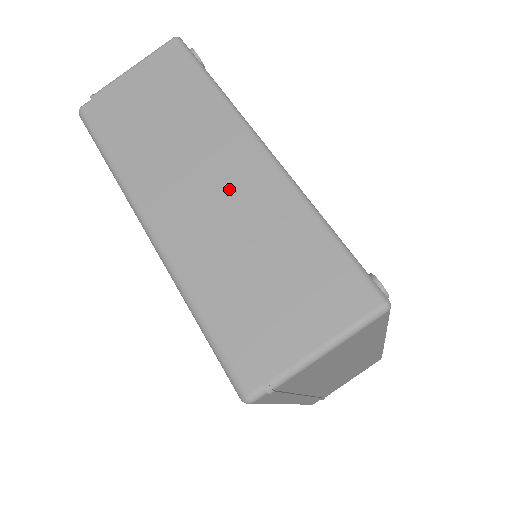
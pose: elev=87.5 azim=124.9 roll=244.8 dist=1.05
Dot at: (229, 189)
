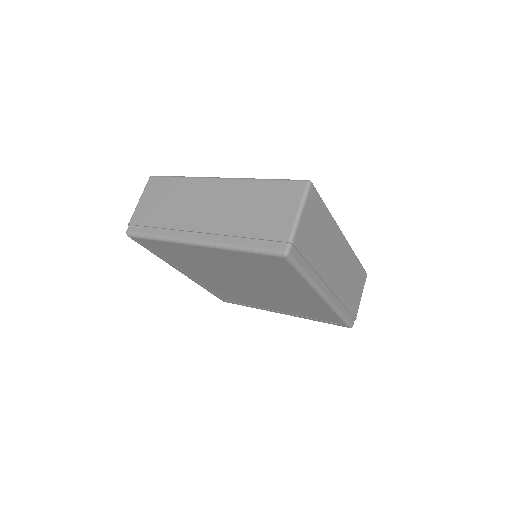
Dot at: (219, 201)
